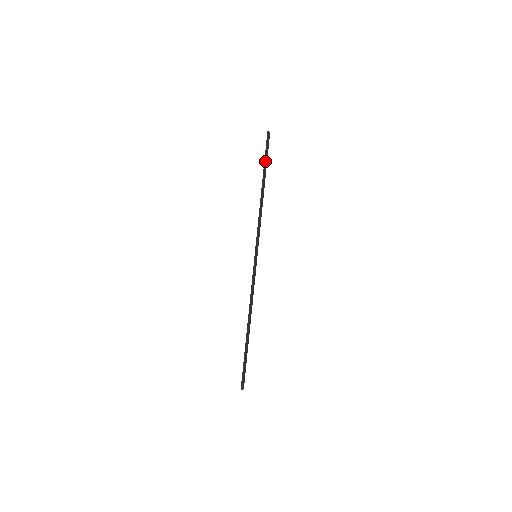
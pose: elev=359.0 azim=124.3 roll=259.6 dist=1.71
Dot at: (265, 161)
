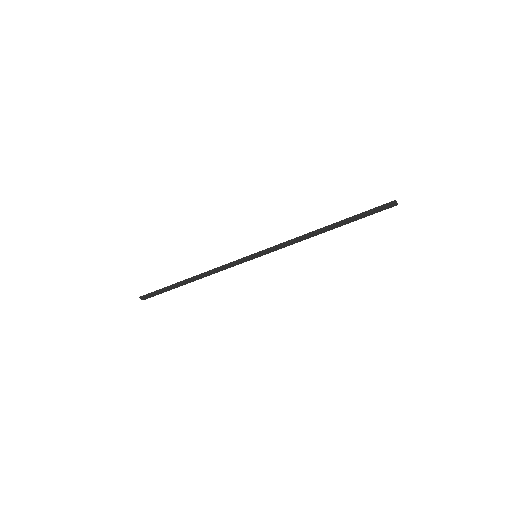
Dot at: (358, 215)
